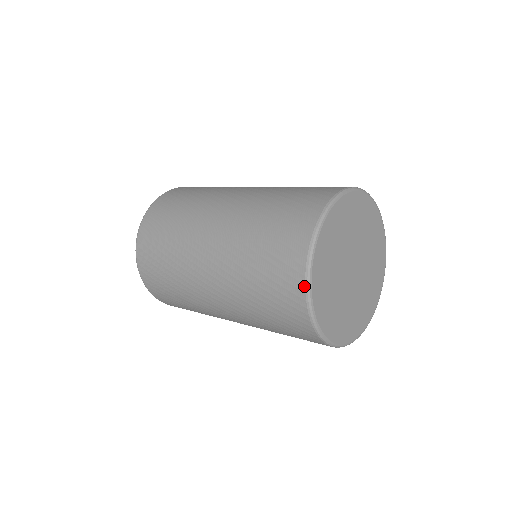
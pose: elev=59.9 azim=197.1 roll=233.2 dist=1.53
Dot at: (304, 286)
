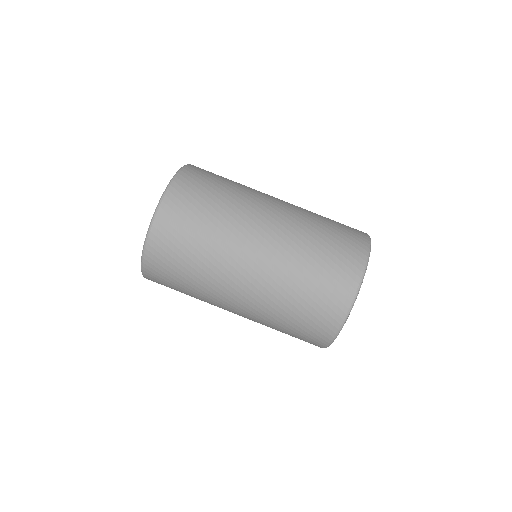
Dot at: (351, 303)
